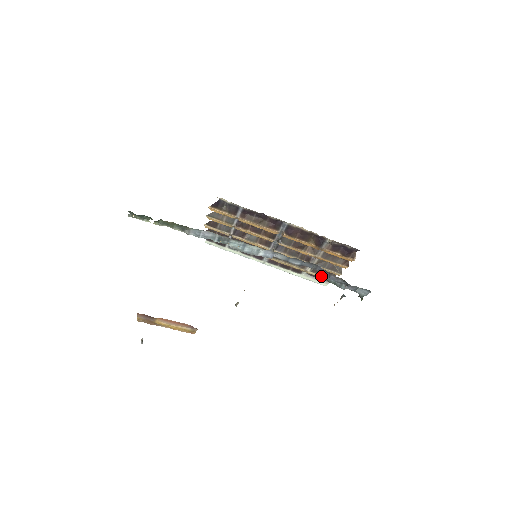
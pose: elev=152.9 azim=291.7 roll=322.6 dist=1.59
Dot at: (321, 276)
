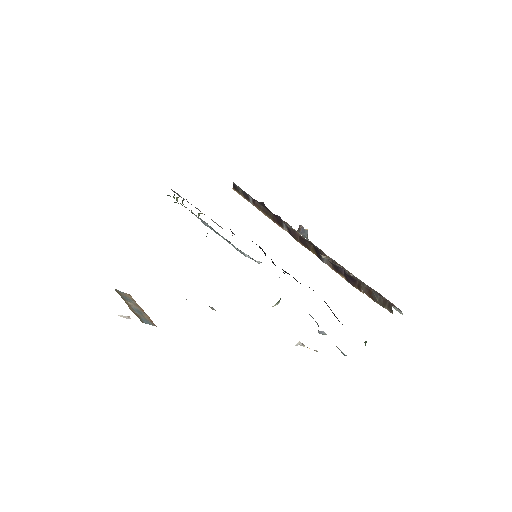
Dot at: occluded
